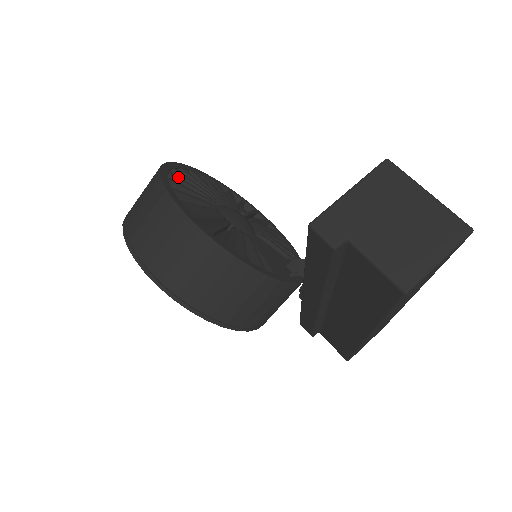
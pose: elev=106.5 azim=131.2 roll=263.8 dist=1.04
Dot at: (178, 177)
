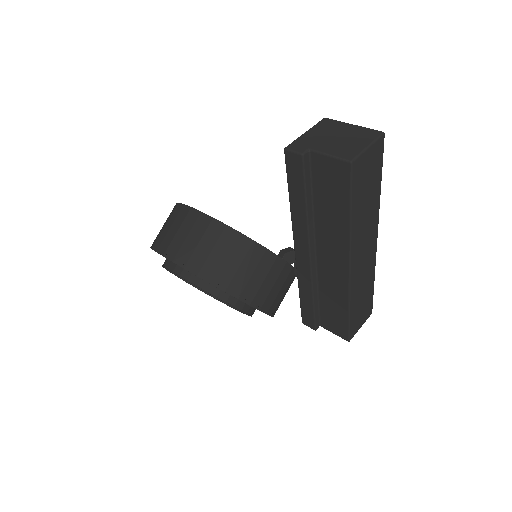
Dot at: occluded
